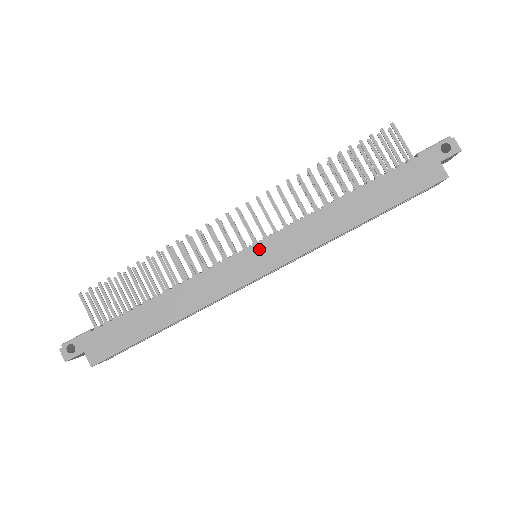
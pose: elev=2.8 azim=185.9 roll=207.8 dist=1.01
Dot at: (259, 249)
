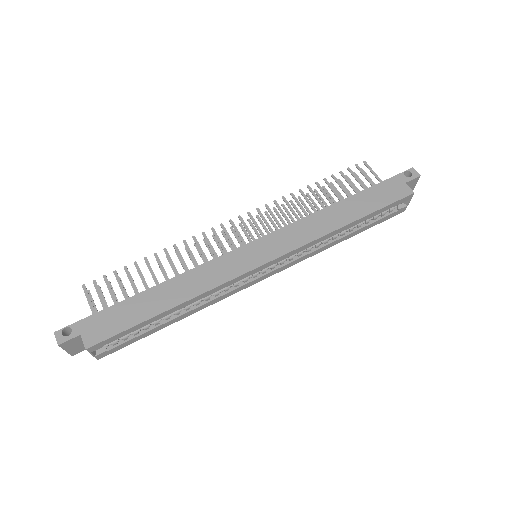
Dot at: (260, 243)
